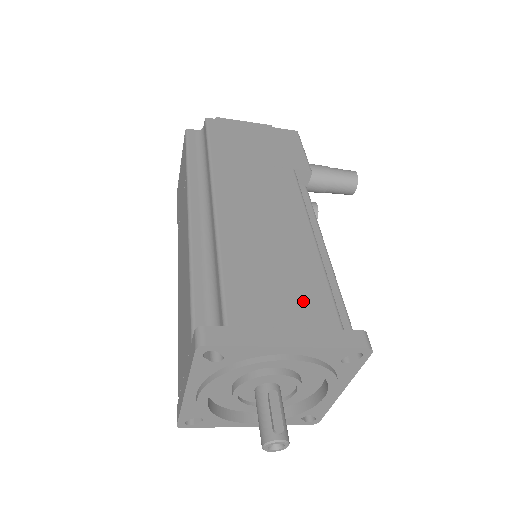
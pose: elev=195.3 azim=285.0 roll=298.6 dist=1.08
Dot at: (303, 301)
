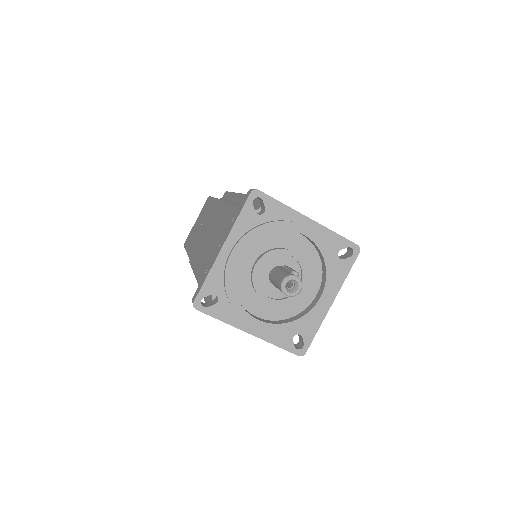
Dot at: occluded
